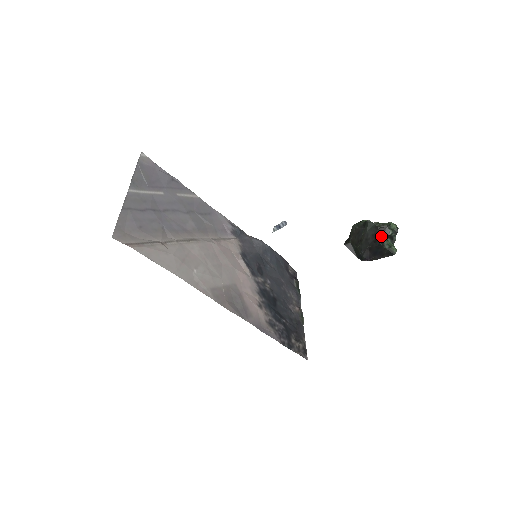
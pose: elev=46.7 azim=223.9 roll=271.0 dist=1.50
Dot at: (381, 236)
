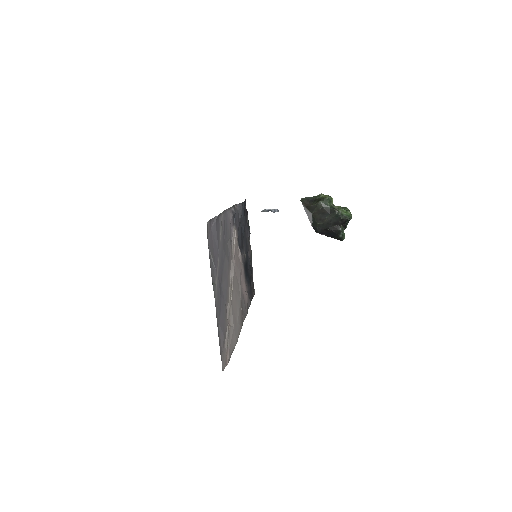
Dot at: (340, 227)
